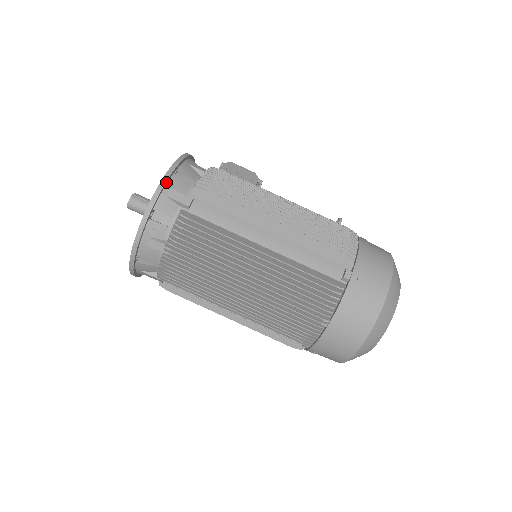
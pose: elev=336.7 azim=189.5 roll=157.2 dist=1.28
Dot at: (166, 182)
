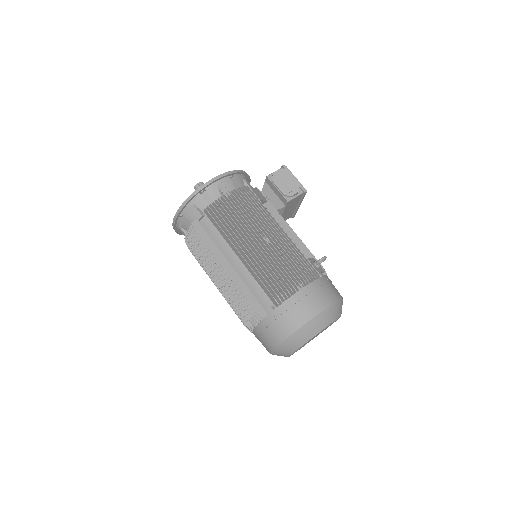
Dot at: (190, 200)
